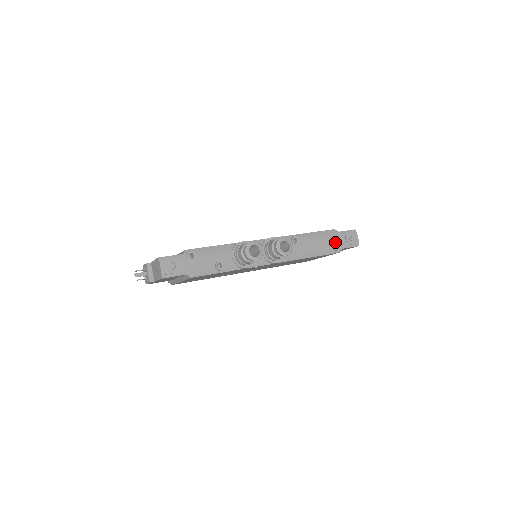
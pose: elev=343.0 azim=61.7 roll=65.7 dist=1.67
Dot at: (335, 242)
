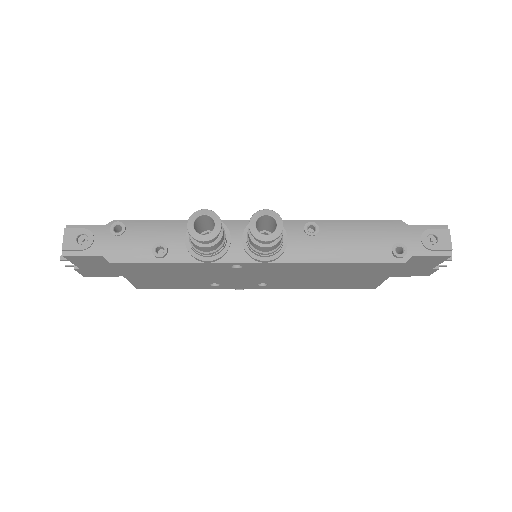
Dot at: (396, 242)
